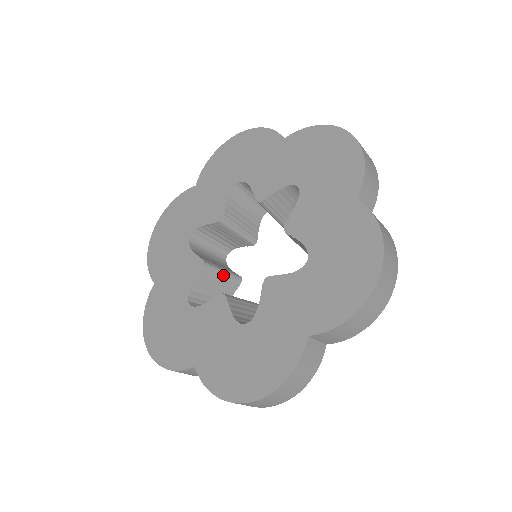
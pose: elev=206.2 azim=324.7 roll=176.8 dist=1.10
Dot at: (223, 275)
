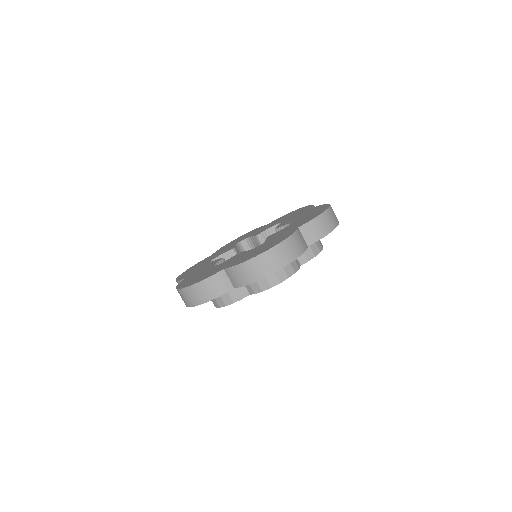
Dot at: occluded
